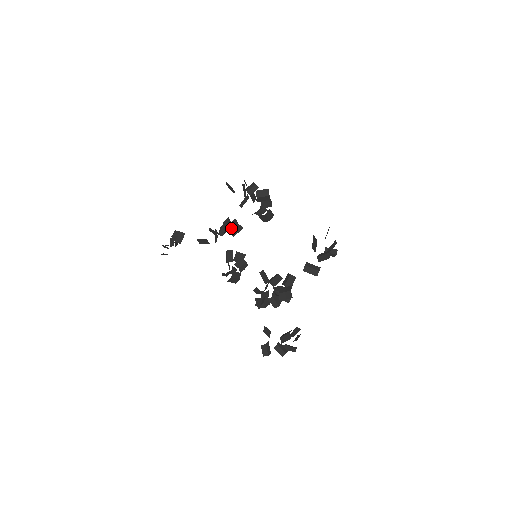
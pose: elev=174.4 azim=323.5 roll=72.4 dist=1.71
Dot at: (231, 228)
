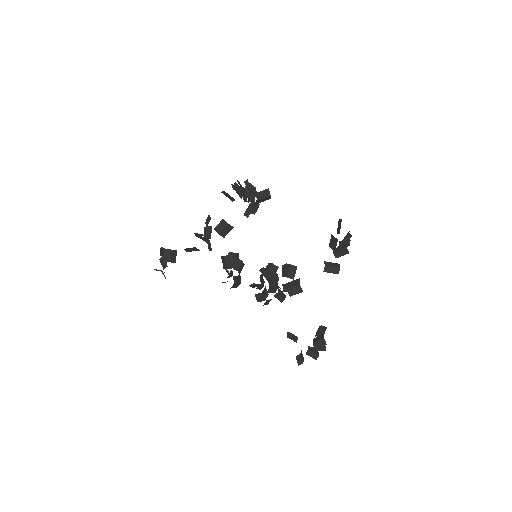
Dot at: (221, 230)
